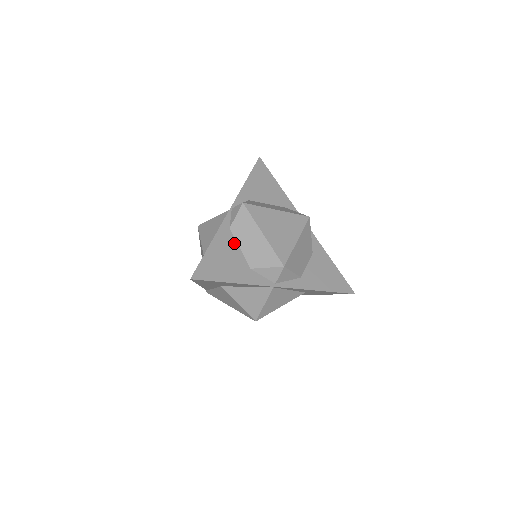
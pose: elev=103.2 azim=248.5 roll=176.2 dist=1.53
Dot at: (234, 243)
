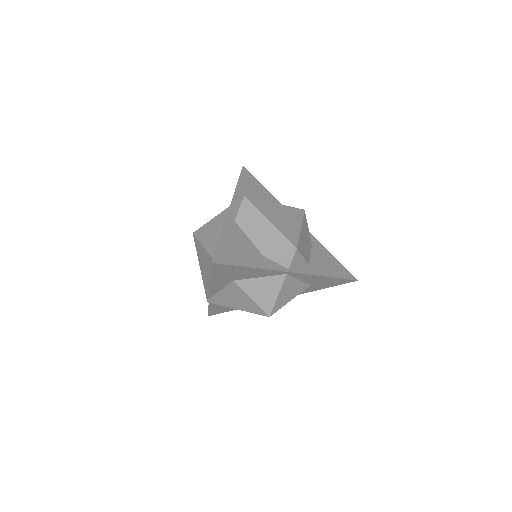
Dot at: (242, 233)
